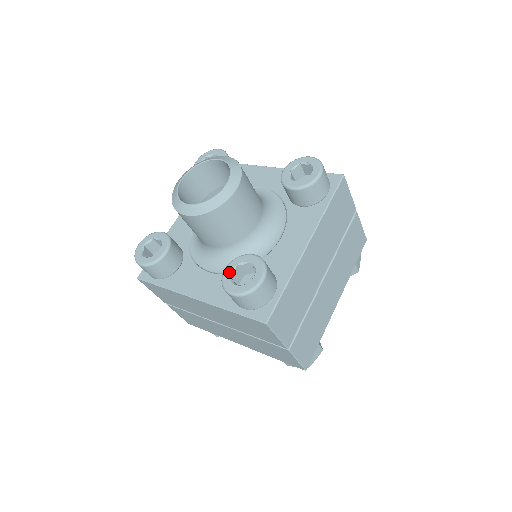
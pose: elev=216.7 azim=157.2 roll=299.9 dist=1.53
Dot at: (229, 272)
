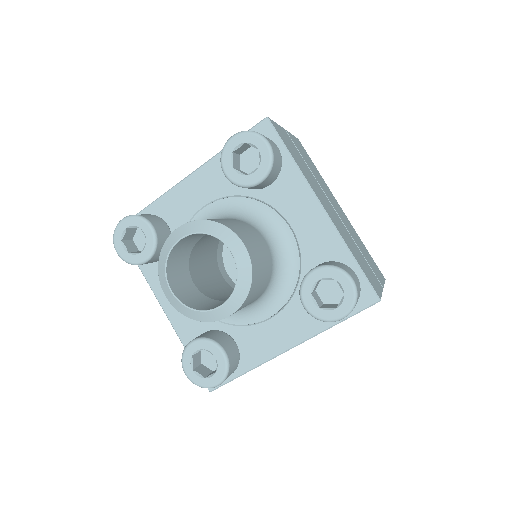
Dot at: (193, 351)
